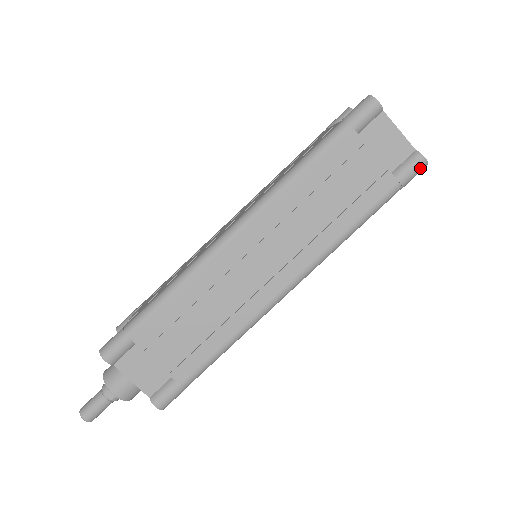
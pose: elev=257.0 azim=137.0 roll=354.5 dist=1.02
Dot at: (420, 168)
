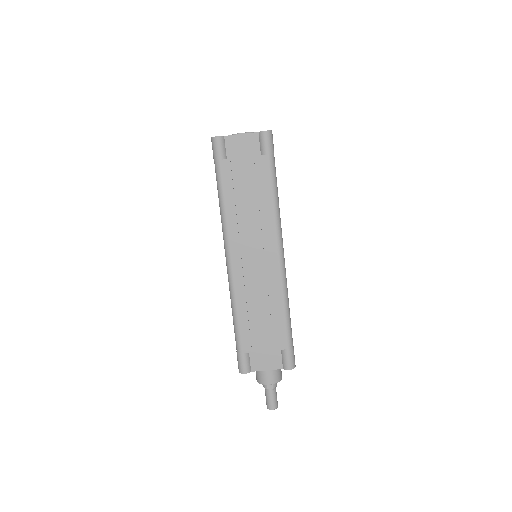
Dot at: (269, 137)
